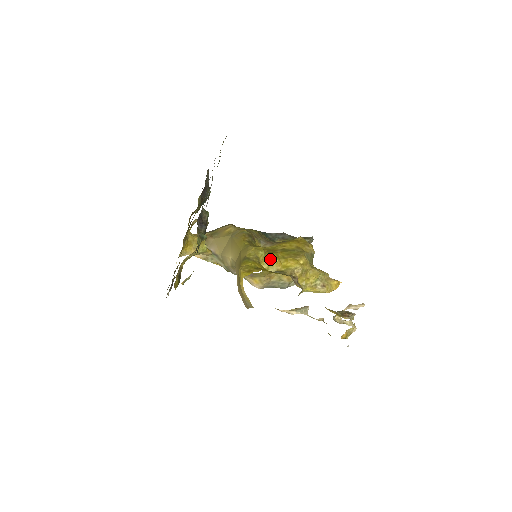
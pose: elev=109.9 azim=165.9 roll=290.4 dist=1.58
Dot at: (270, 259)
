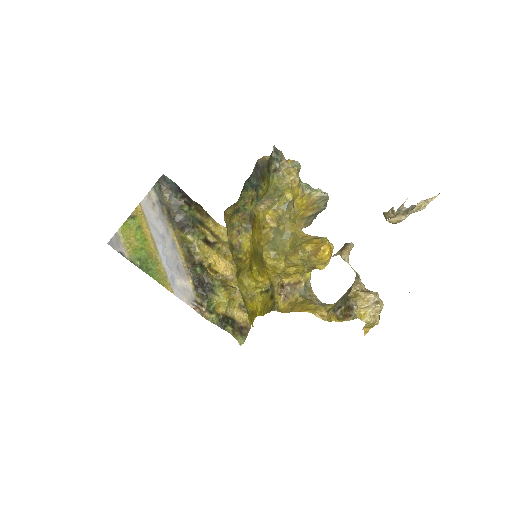
Dot at: (255, 281)
